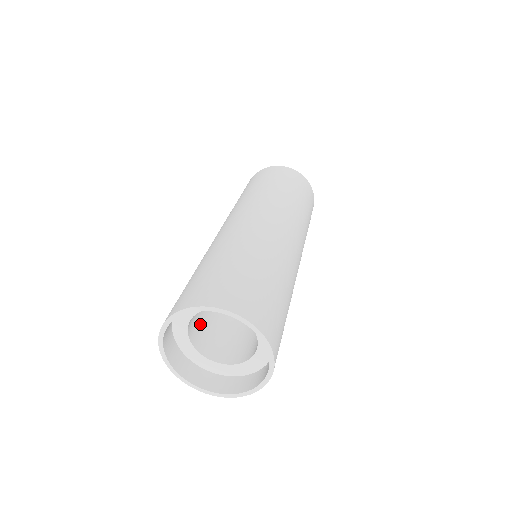
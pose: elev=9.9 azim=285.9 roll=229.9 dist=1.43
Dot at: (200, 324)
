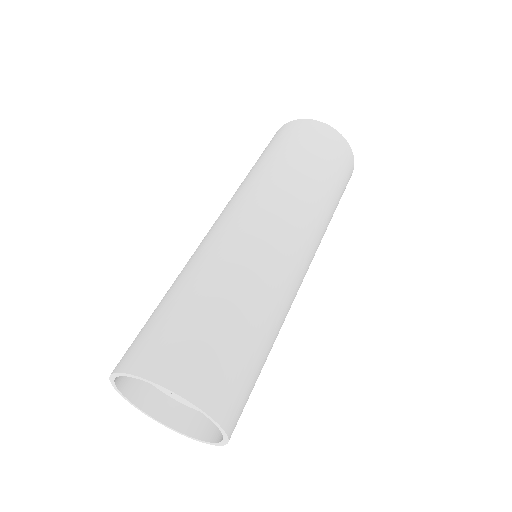
Dot at: occluded
